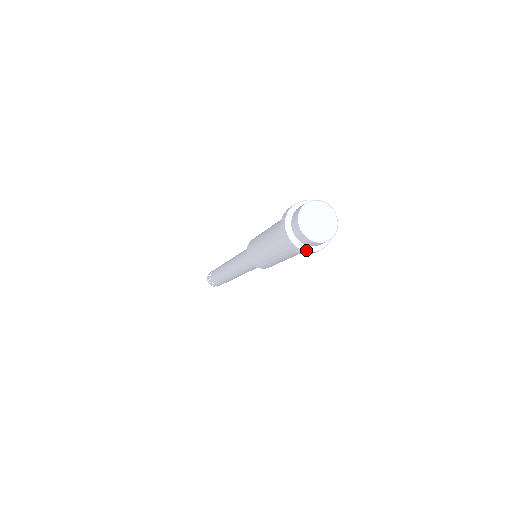
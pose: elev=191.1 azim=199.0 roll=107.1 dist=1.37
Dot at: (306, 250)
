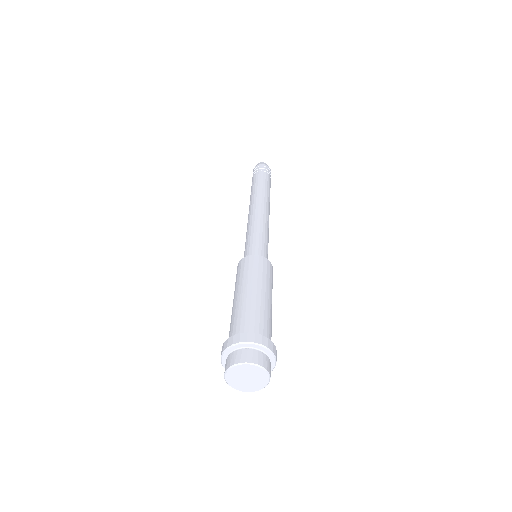
Dot at: occluded
